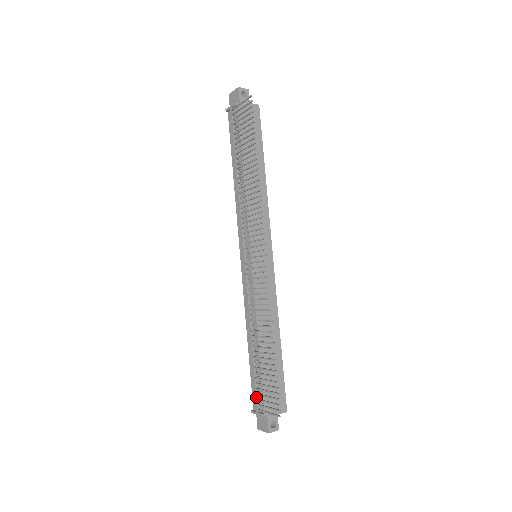
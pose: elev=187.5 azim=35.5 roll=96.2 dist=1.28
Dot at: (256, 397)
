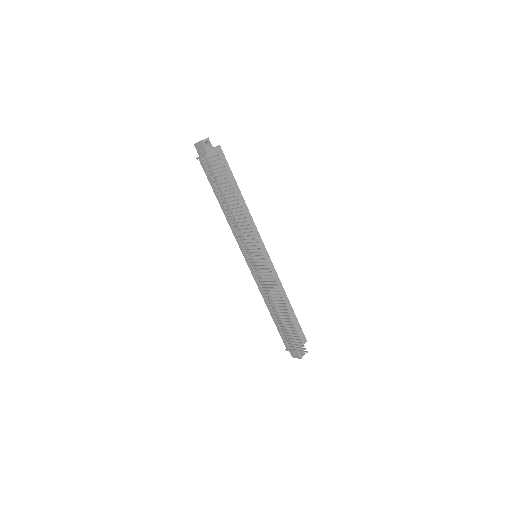
Dot at: (286, 342)
